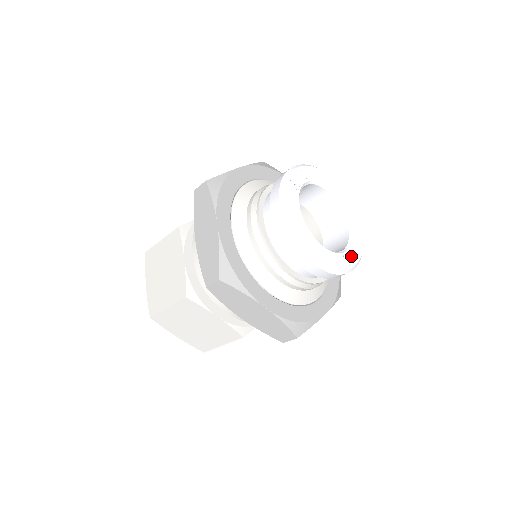
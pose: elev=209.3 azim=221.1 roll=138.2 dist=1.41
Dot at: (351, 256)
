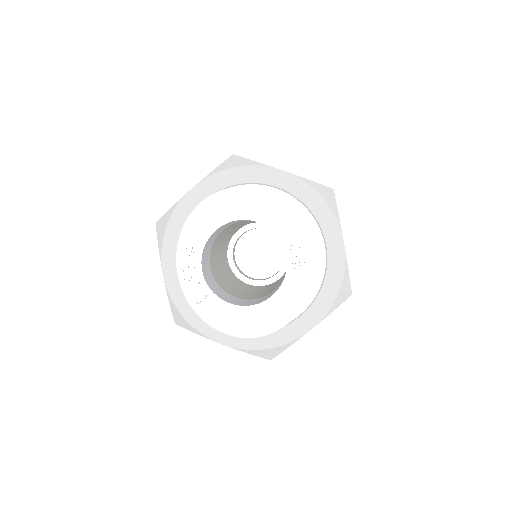
Dot at: (297, 251)
